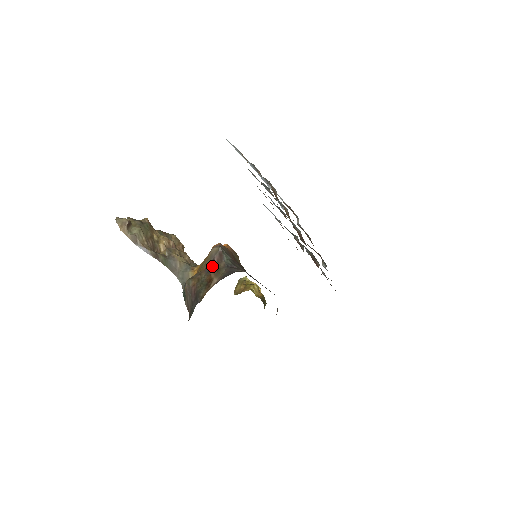
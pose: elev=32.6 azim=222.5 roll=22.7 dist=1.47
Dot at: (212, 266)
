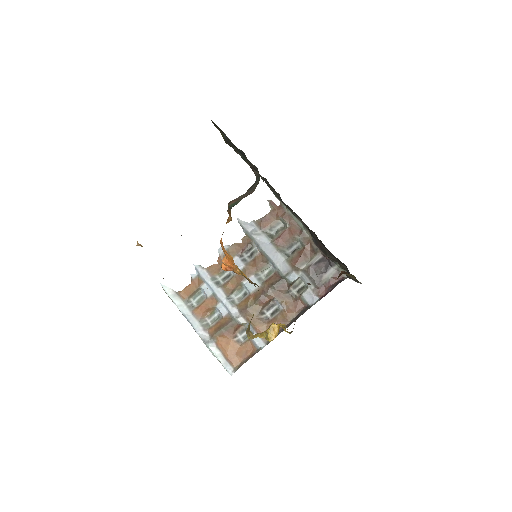
Dot at: occluded
